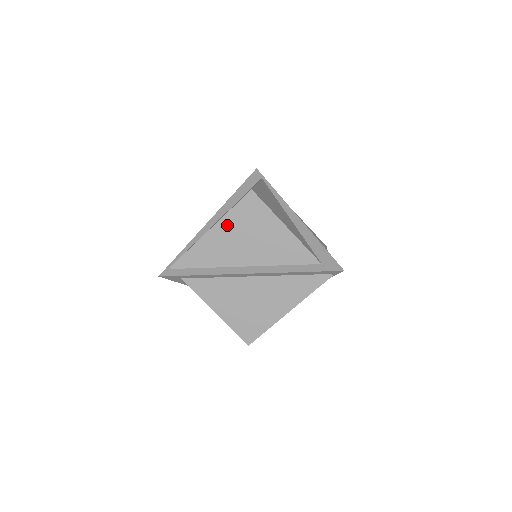
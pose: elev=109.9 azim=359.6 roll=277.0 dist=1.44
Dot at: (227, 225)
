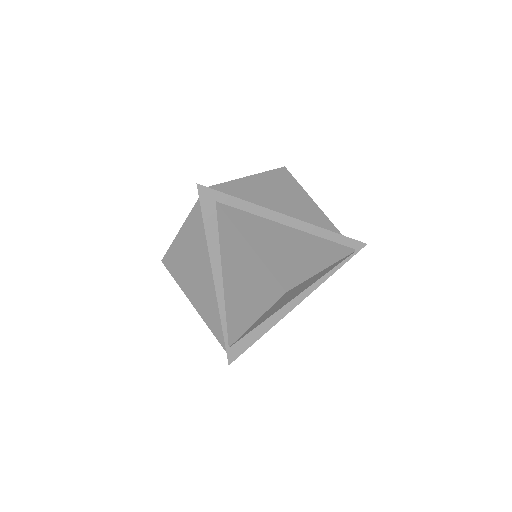
Dot at: (265, 180)
